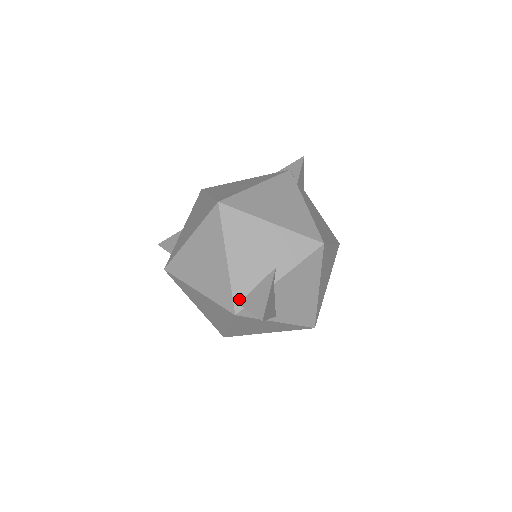
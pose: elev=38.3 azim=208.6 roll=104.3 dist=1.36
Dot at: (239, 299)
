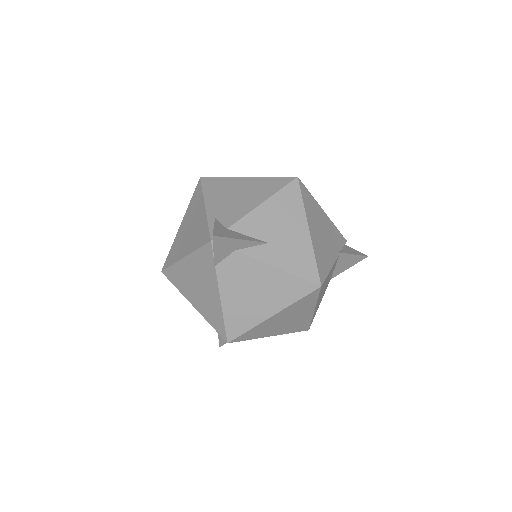
Dot at: occluded
